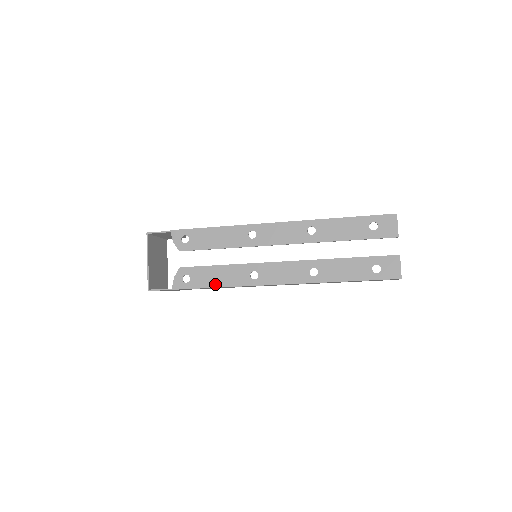
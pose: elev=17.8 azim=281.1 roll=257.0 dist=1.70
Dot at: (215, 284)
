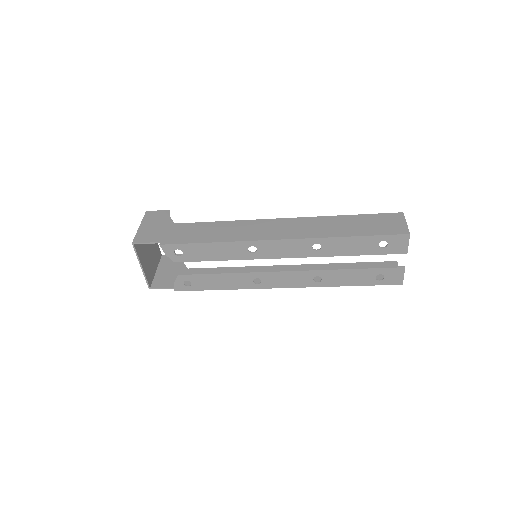
Dot at: (218, 287)
